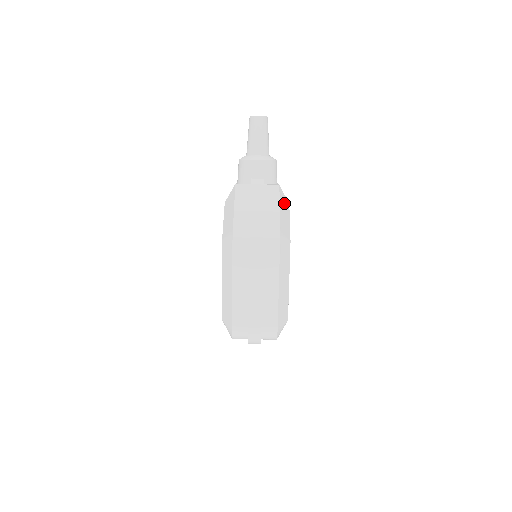
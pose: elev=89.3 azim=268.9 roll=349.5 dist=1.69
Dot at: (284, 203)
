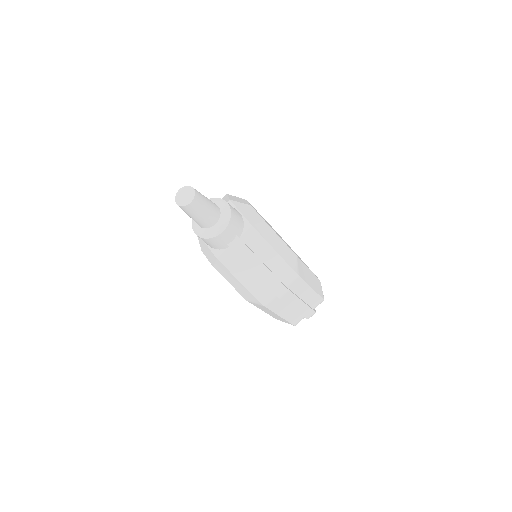
Dot at: (267, 233)
